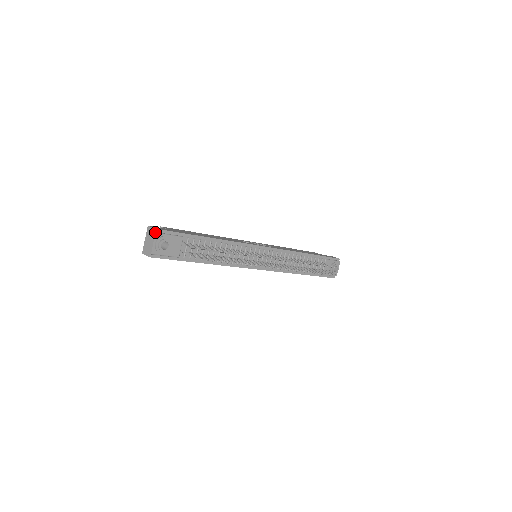
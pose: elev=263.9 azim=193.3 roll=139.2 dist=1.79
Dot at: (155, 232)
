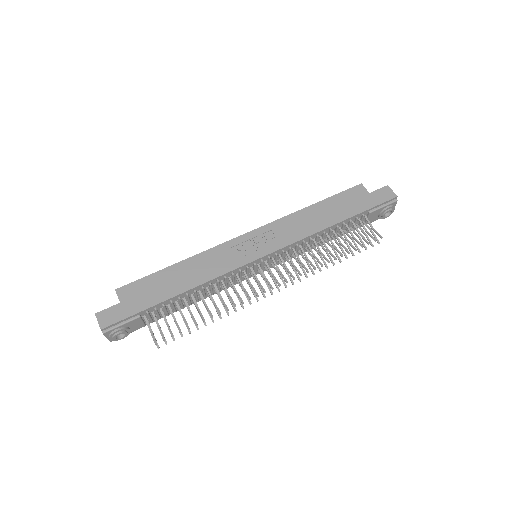
Dot at: occluded
